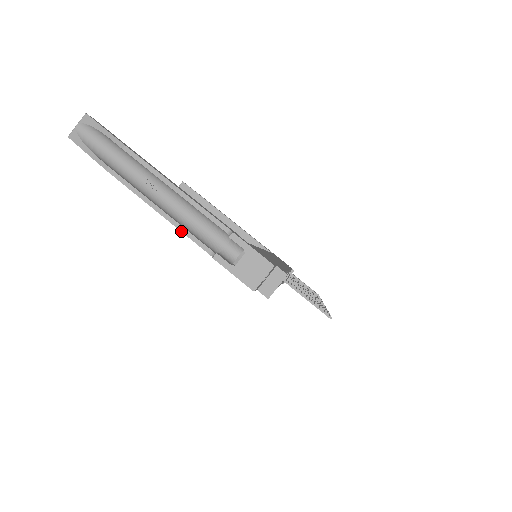
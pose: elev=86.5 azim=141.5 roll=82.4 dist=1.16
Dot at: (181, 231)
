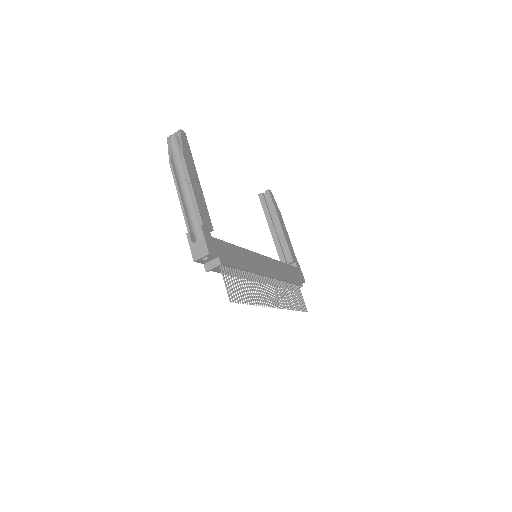
Dot at: (183, 212)
